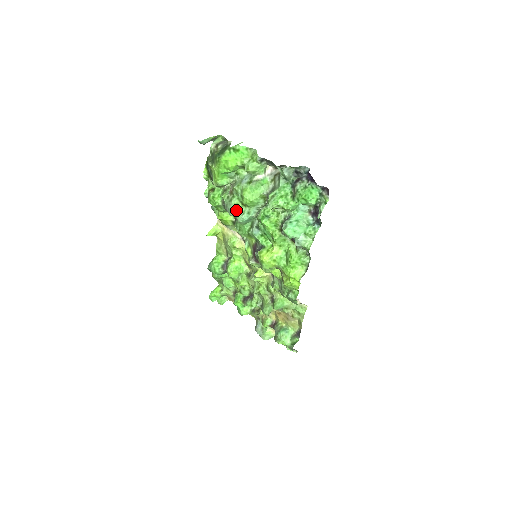
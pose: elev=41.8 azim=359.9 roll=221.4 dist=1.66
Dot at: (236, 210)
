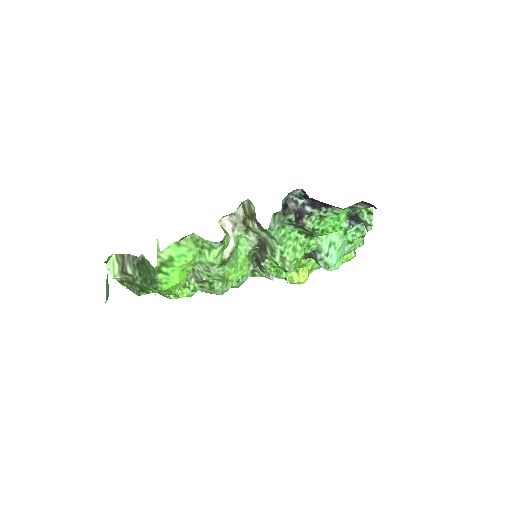
Dot at: (227, 287)
